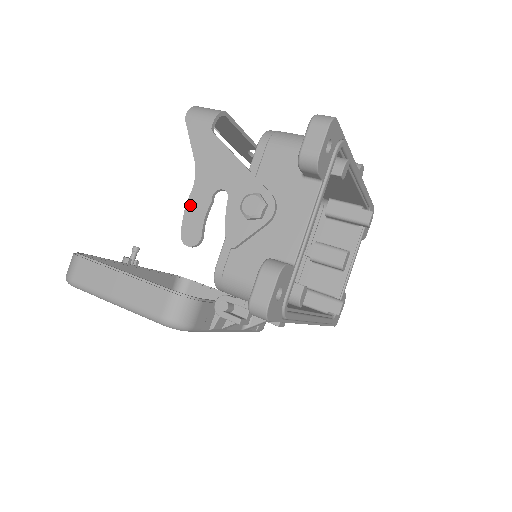
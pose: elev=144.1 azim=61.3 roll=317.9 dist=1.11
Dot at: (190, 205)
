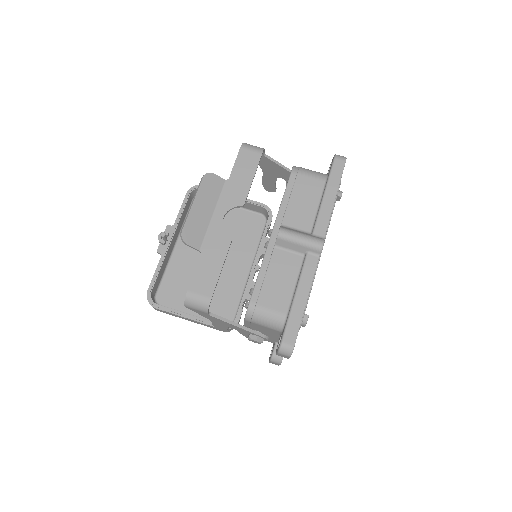
Dot at: (215, 325)
